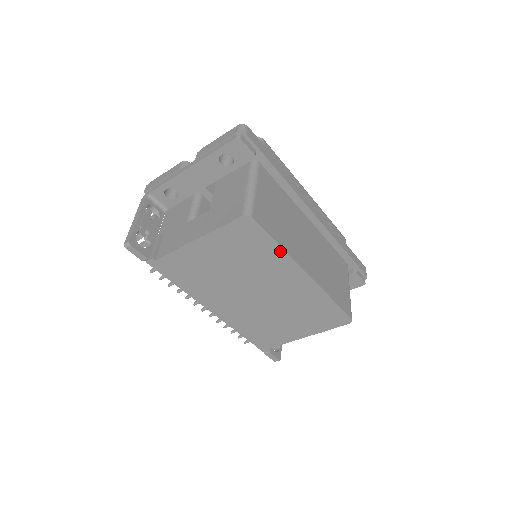
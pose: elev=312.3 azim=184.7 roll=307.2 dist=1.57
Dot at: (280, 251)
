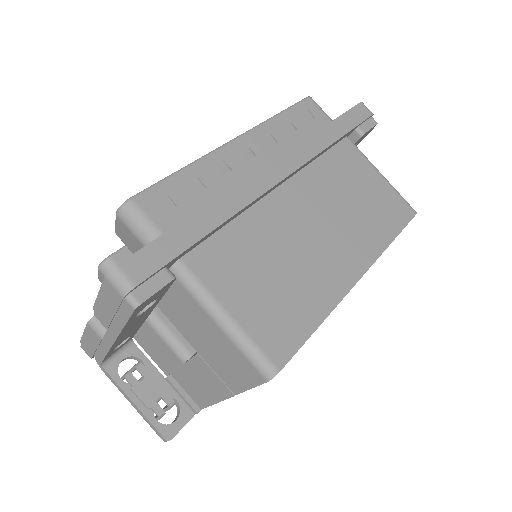
Dot at: (323, 319)
